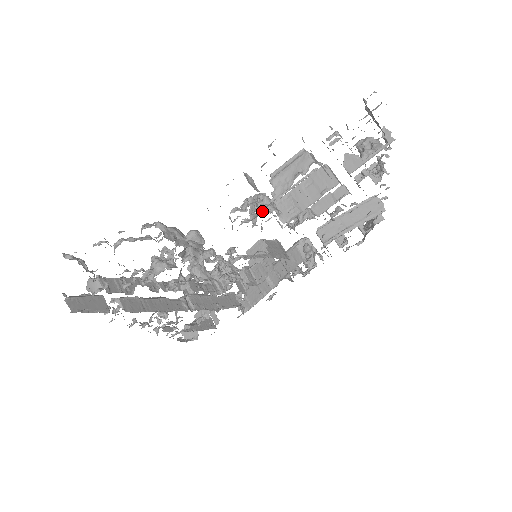
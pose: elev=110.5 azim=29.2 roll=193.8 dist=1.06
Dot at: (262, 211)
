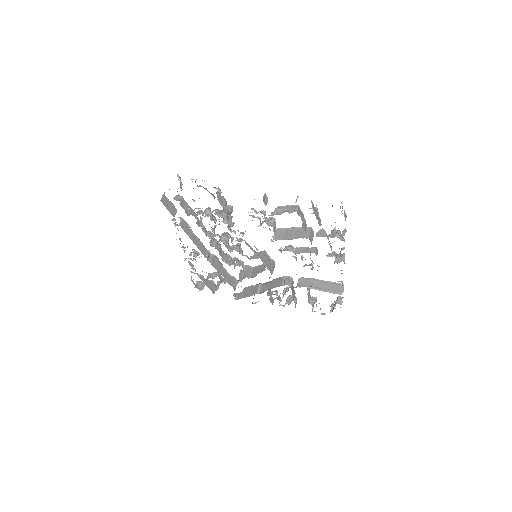
Dot at: (265, 222)
